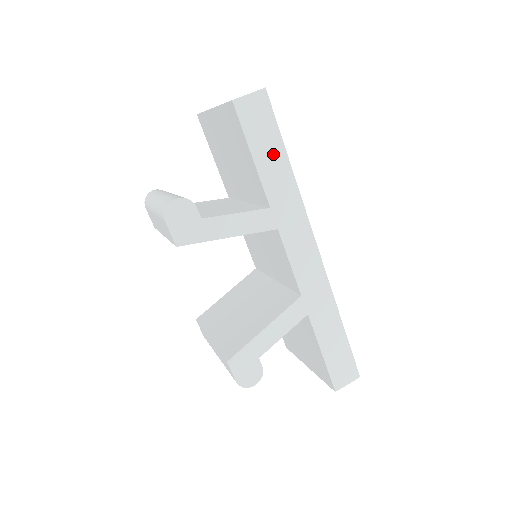
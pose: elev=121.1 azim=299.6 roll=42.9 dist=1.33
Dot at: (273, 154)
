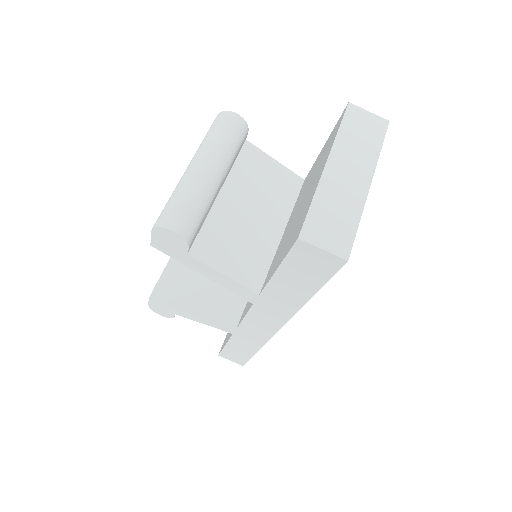
Dot at: (299, 285)
